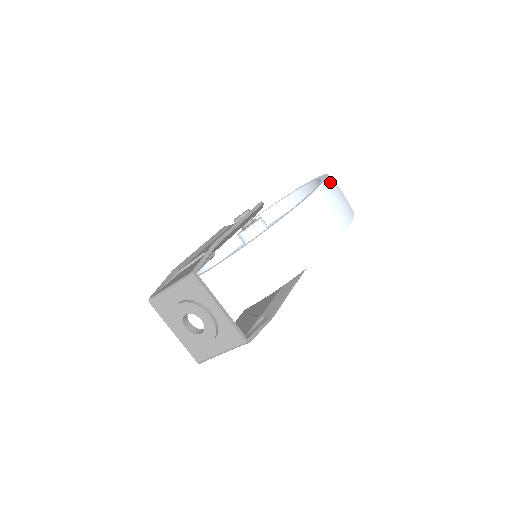
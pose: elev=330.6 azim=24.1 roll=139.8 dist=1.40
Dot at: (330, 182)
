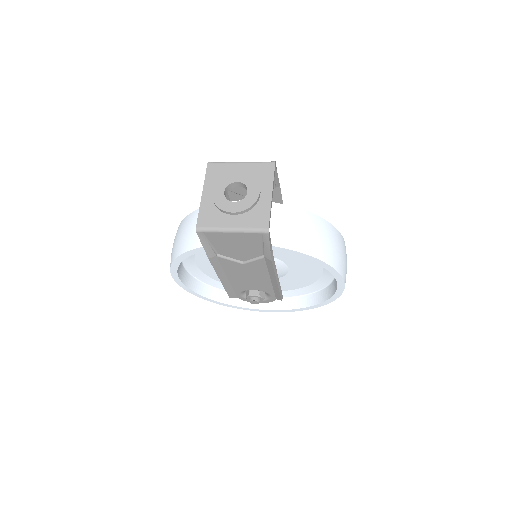
Dot at: occluded
